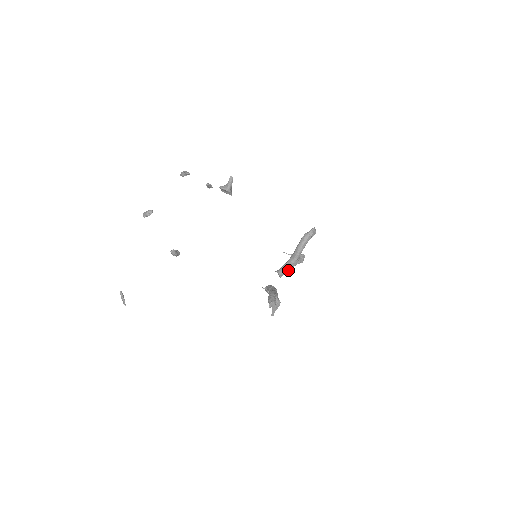
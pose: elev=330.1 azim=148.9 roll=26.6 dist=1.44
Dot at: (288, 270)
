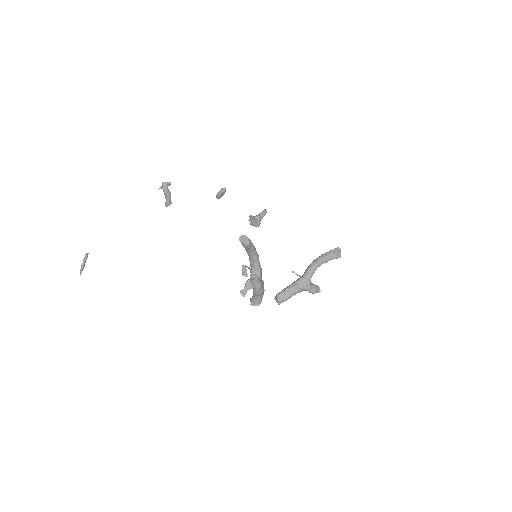
Dot at: (291, 292)
